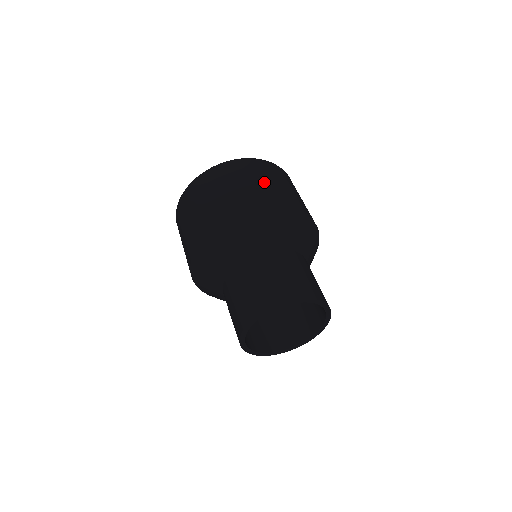
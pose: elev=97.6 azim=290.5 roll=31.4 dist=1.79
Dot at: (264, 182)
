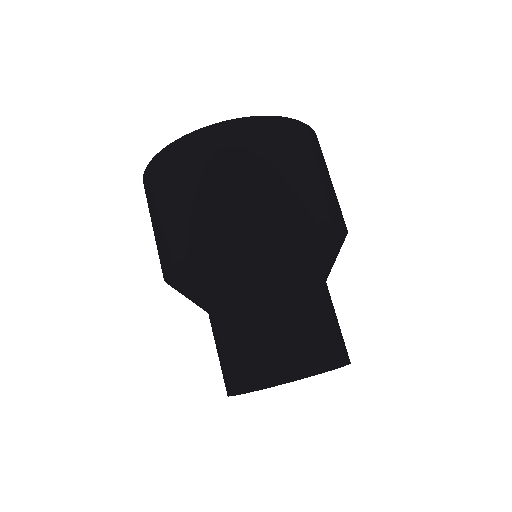
Dot at: (288, 170)
